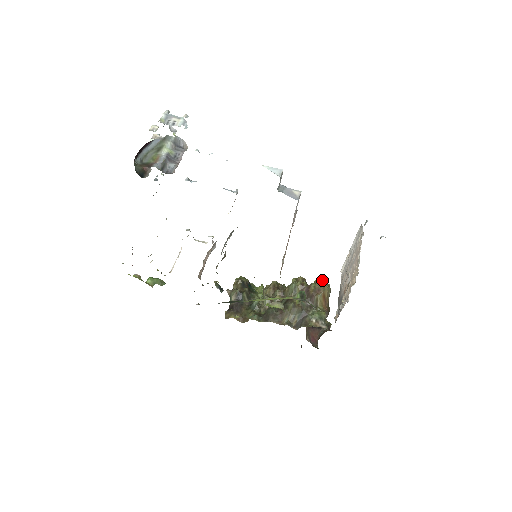
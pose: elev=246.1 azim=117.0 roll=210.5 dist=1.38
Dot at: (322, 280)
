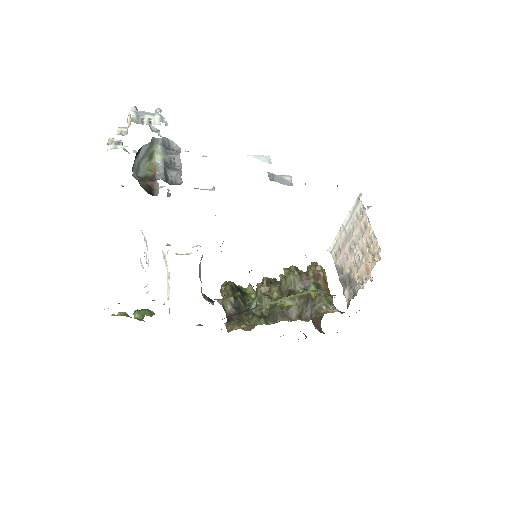
Dot at: (314, 264)
